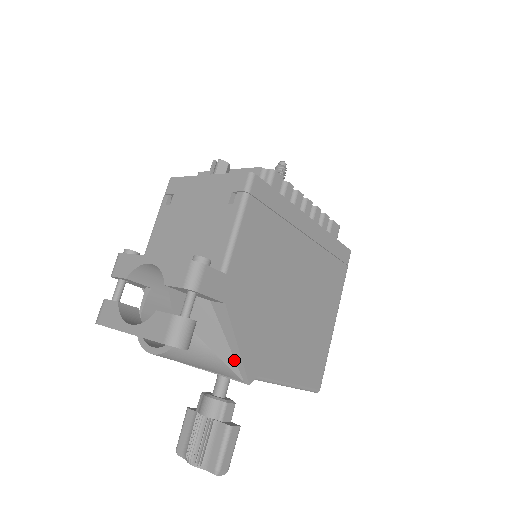
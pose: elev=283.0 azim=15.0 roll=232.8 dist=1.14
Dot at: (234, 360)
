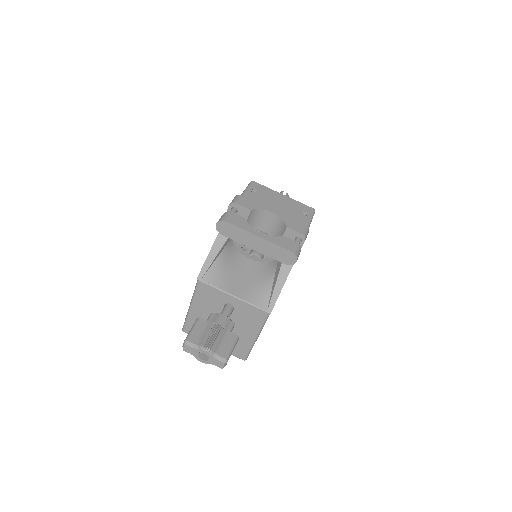
Dot at: (272, 294)
